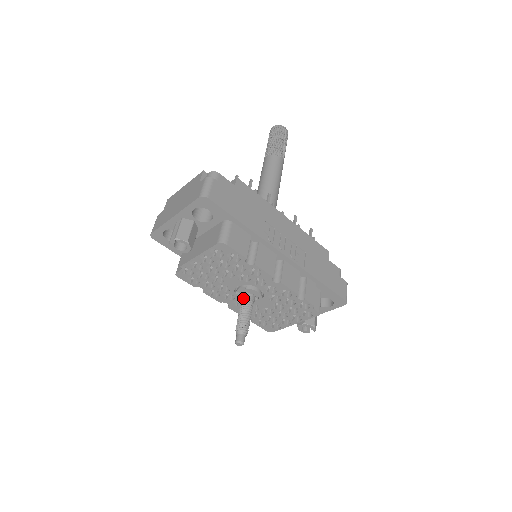
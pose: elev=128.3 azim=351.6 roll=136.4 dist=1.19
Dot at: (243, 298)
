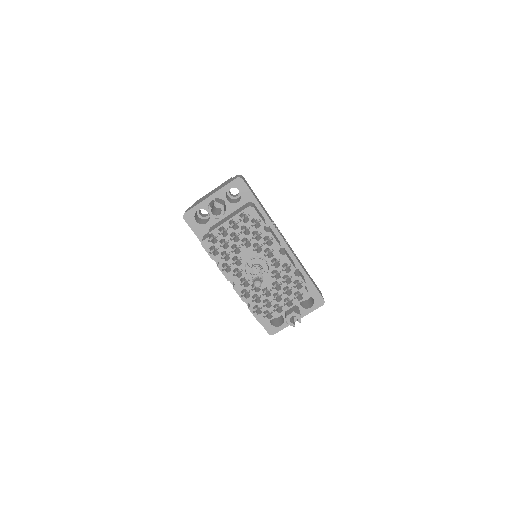
Dot at: (254, 266)
